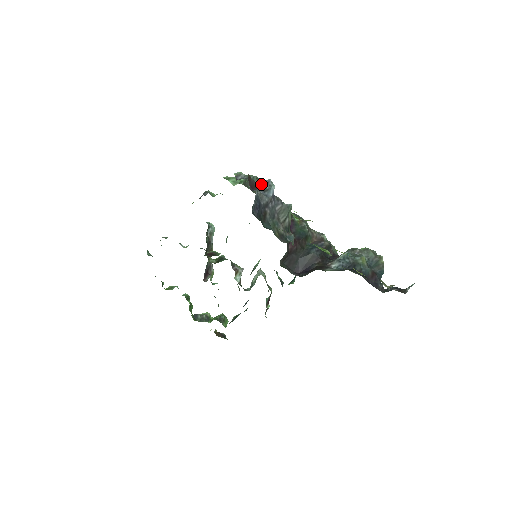
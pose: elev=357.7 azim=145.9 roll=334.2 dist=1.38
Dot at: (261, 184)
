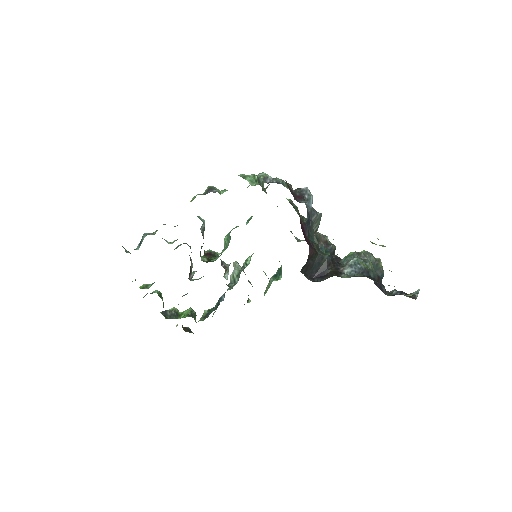
Dot at: (300, 193)
